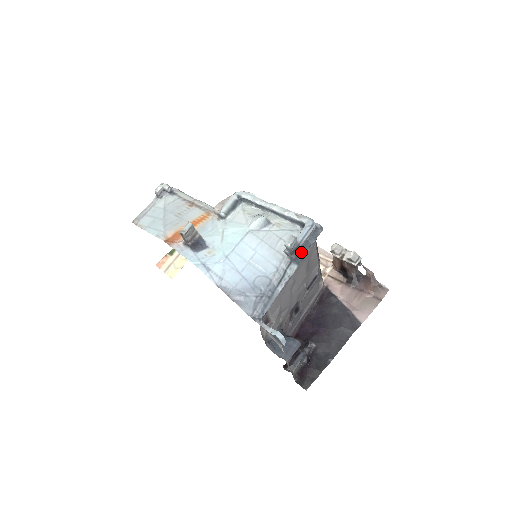
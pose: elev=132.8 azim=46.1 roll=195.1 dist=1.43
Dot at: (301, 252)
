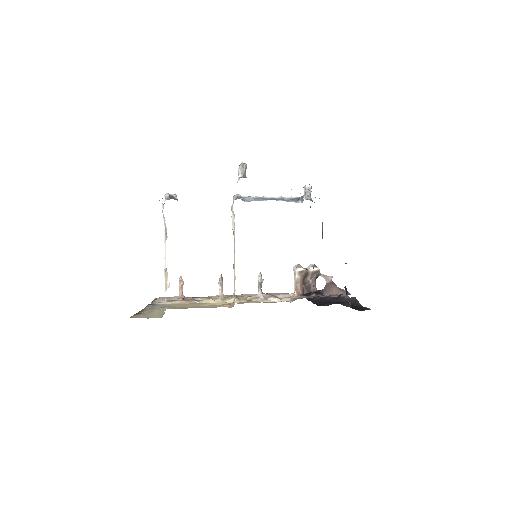
Dot at: occluded
